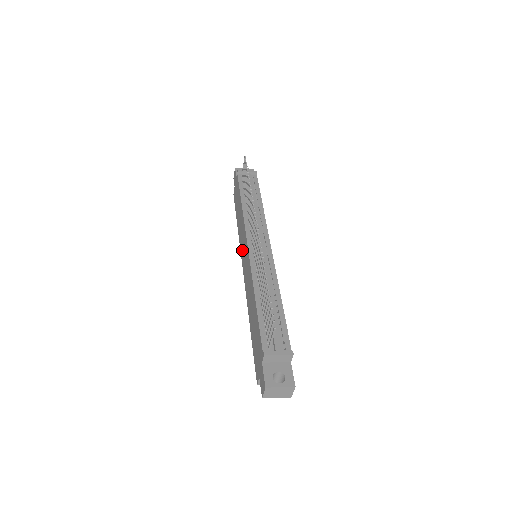
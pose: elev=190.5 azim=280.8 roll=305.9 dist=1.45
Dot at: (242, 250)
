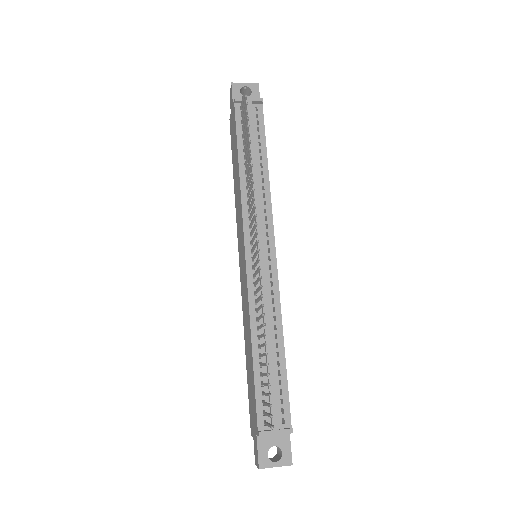
Dot at: (239, 237)
